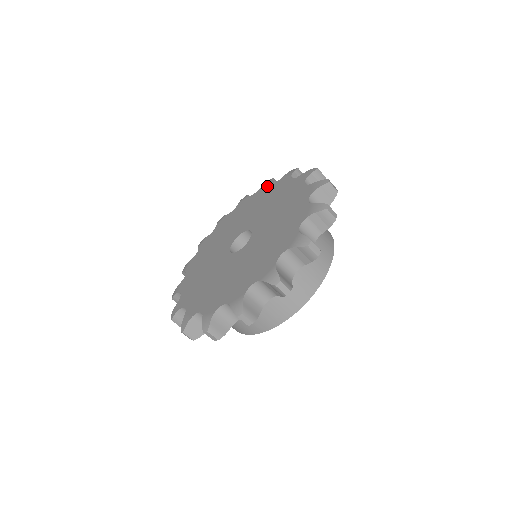
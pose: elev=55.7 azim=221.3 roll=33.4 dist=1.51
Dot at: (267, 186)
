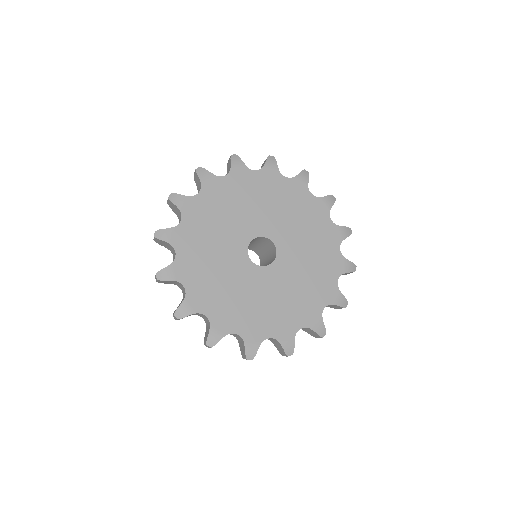
Dot at: (276, 174)
